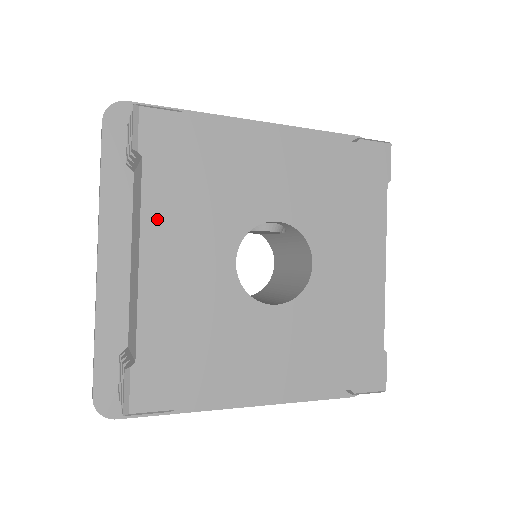
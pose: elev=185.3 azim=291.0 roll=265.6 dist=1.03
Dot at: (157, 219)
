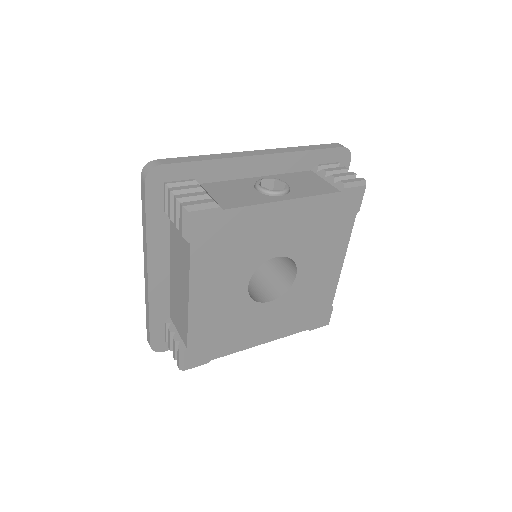
Dot at: (200, 277)
